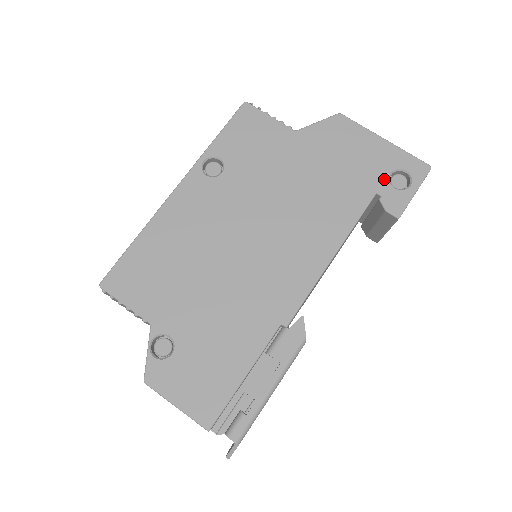
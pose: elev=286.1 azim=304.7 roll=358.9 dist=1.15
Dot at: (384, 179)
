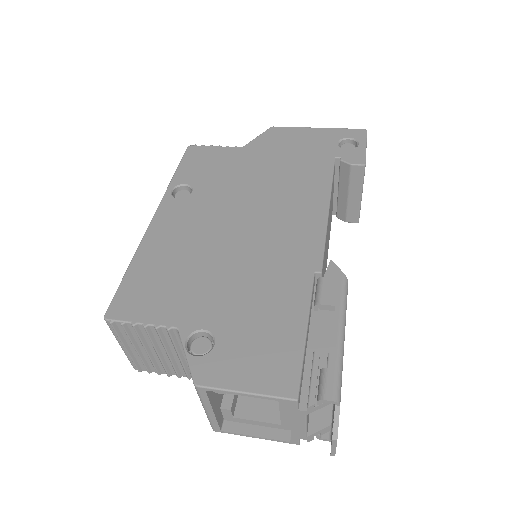
Dot at: (335, 148)
